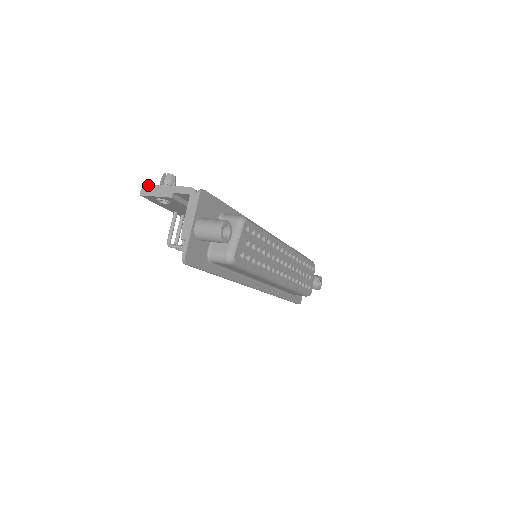
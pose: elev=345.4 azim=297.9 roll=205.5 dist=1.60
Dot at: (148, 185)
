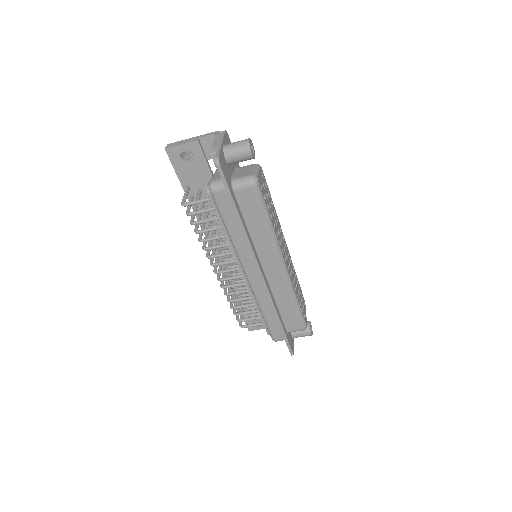
Dot at: (173, 143)
